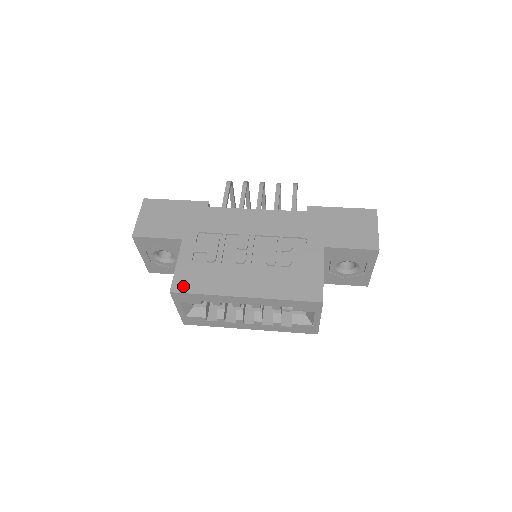
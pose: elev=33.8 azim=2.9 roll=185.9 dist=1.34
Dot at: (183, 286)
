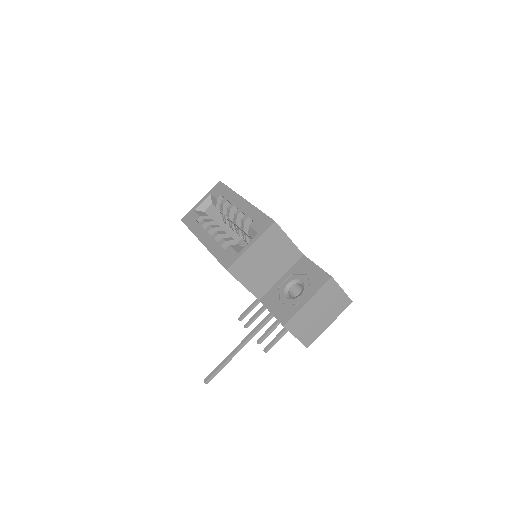
Dot at: occluded
